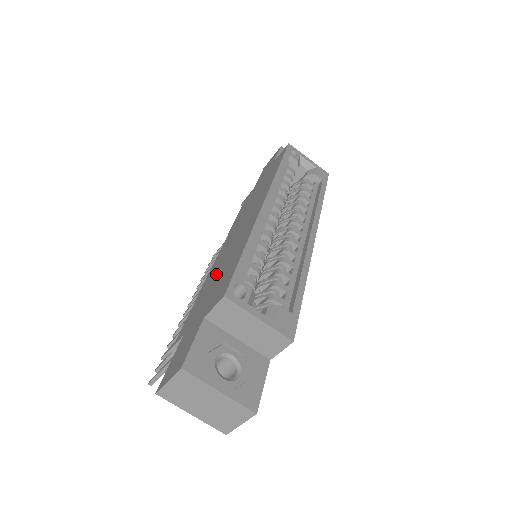
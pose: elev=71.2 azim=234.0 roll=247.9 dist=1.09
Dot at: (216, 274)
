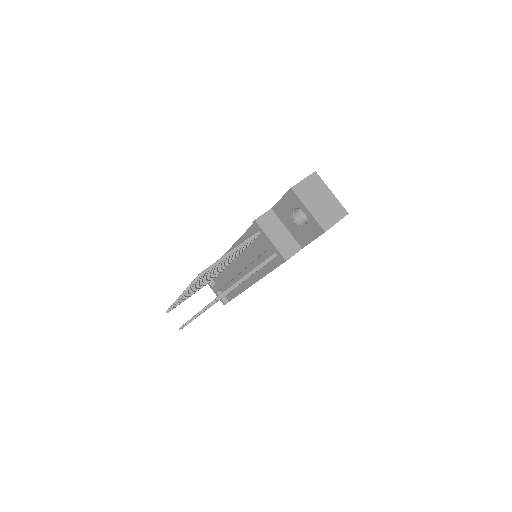
Dot at: occluded
